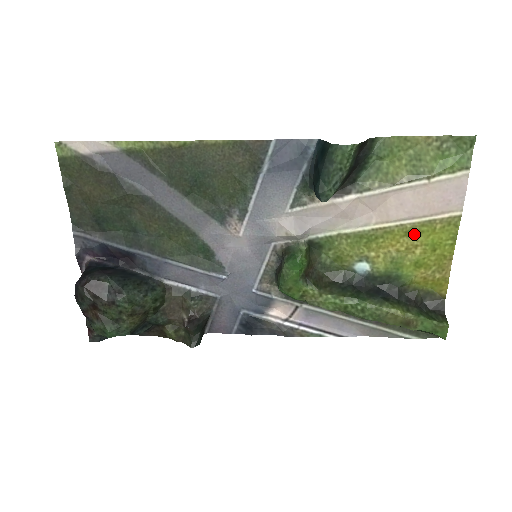
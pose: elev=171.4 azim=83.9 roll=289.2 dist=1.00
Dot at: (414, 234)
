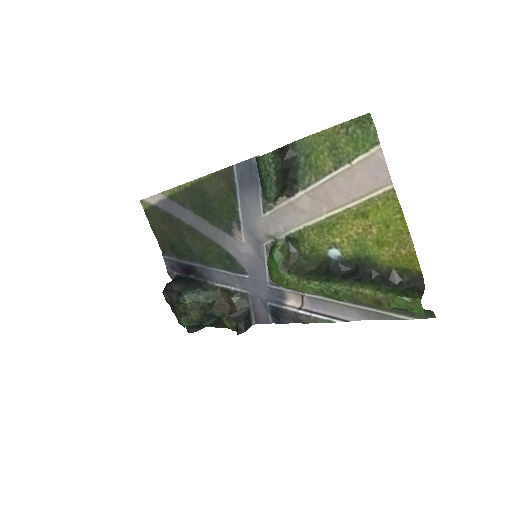
Dot at: (363, 215)
